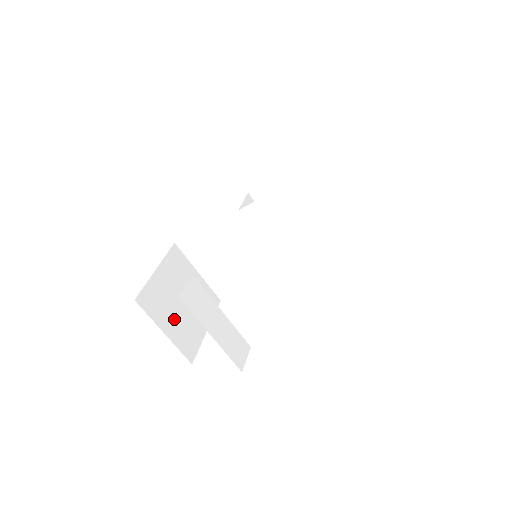
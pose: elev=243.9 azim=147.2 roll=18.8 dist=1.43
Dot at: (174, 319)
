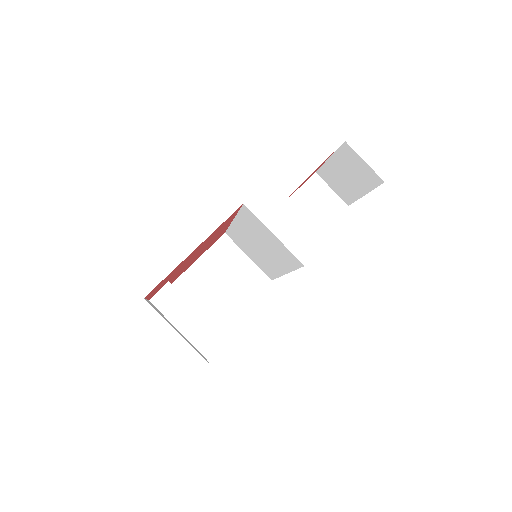
Dot at: (208, 299)
